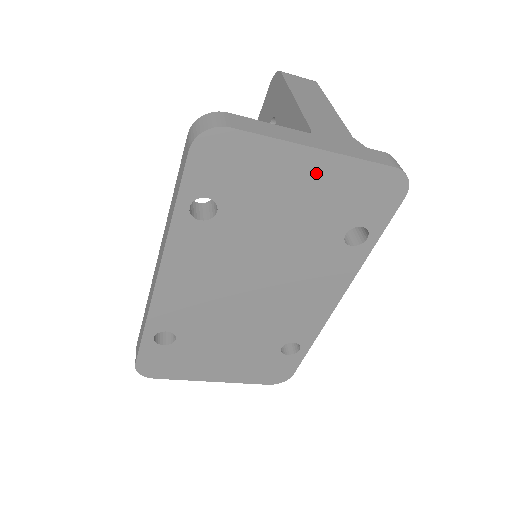
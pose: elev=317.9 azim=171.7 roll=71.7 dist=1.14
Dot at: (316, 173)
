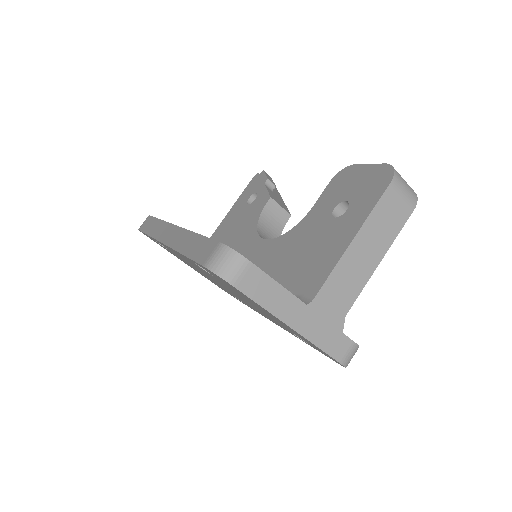
Dot at: occluded
